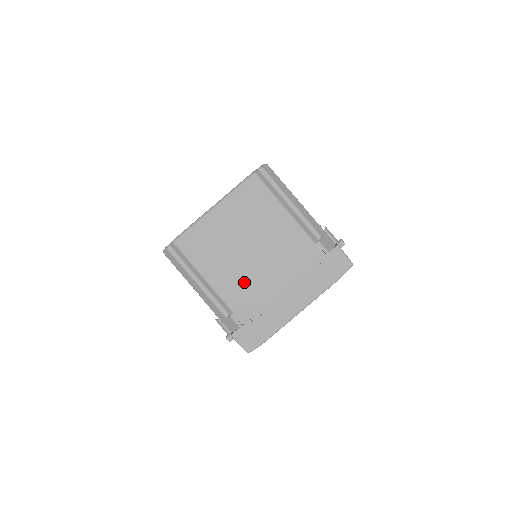
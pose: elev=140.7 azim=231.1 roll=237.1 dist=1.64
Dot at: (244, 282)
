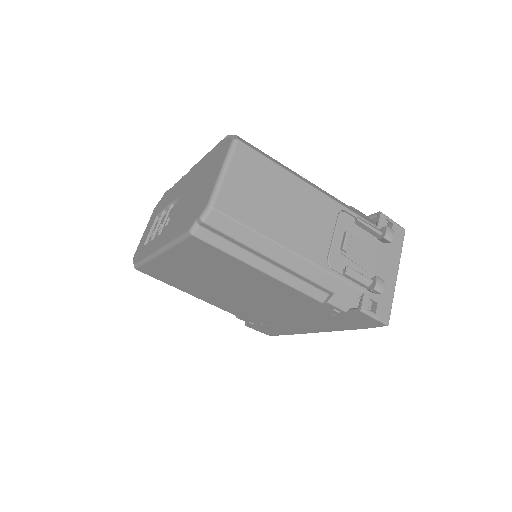
Dot at: (238, 306)
